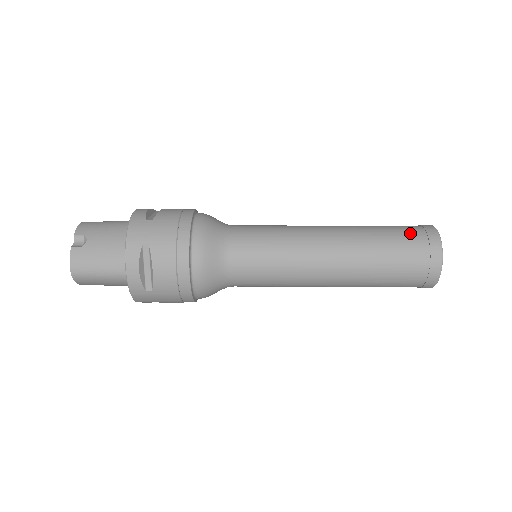
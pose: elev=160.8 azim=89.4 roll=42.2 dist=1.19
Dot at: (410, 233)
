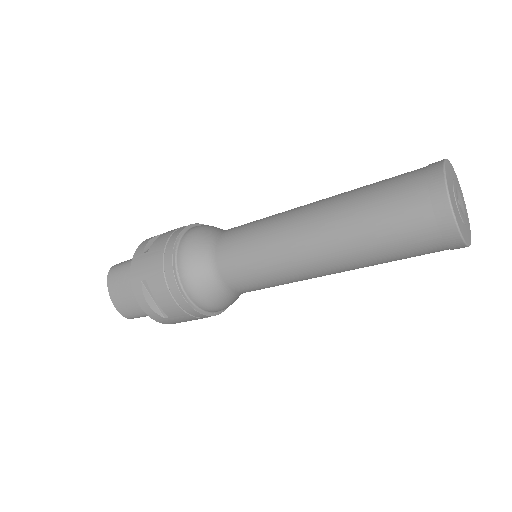
Dot at: occluded
